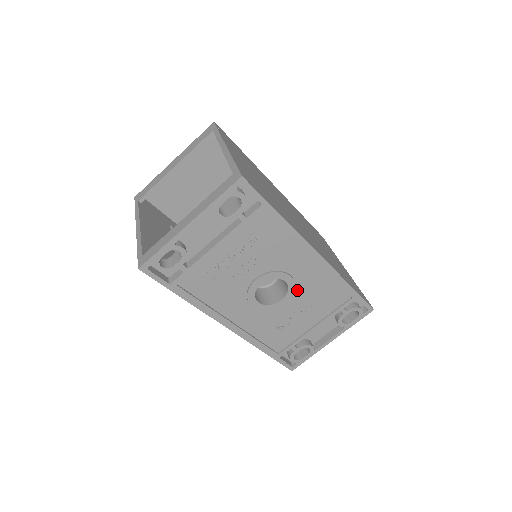
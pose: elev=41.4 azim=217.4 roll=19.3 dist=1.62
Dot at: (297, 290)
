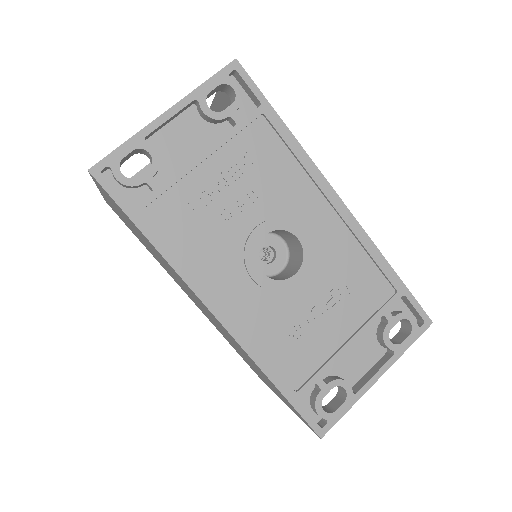
Dot at: (316, 262)
